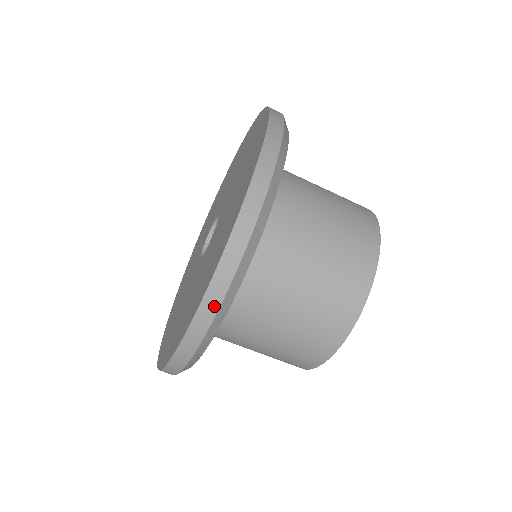
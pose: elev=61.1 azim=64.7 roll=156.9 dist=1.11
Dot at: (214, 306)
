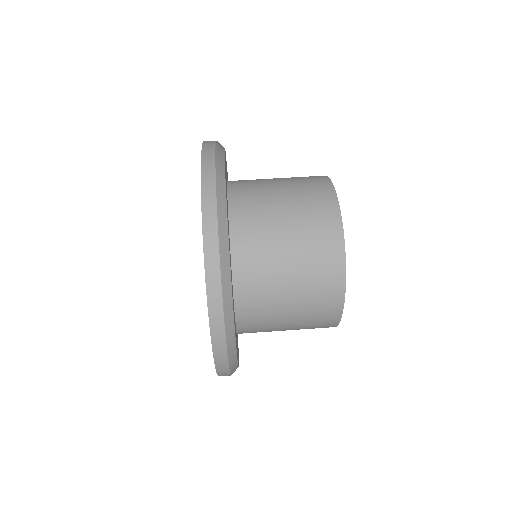
Dot at: (212, 142)
